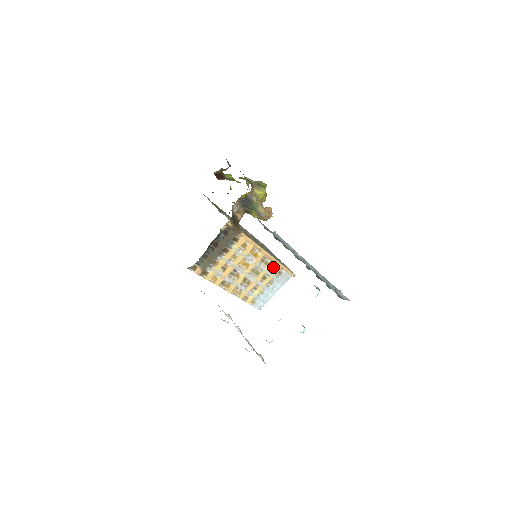
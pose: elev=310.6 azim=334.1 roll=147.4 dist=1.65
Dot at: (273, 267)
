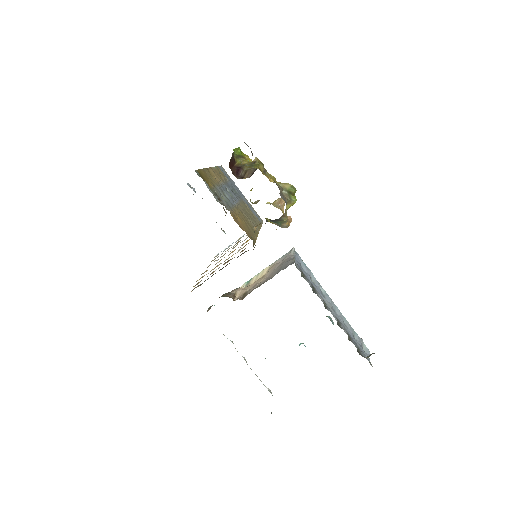
Dot at: occluded
